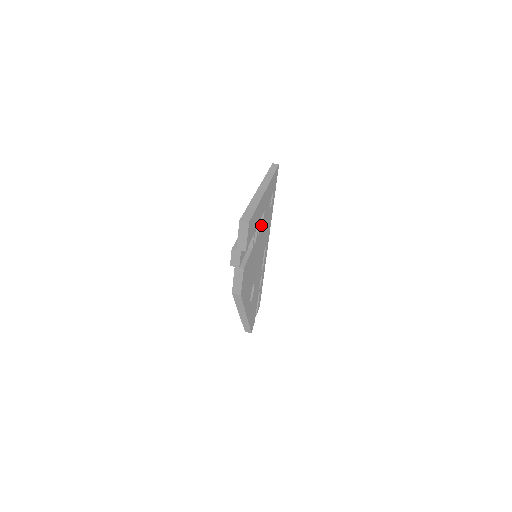
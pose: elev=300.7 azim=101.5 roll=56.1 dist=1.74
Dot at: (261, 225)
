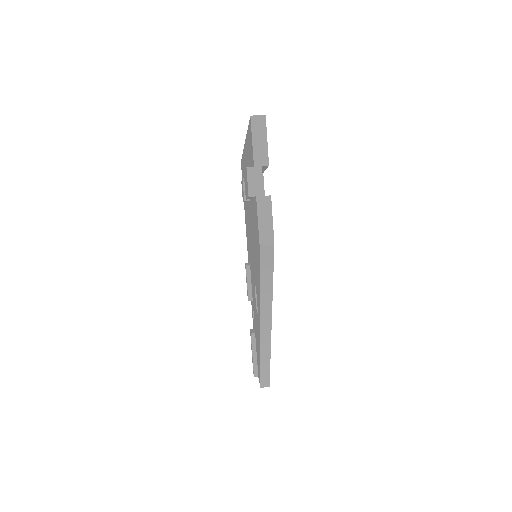
Dot at: occluded
